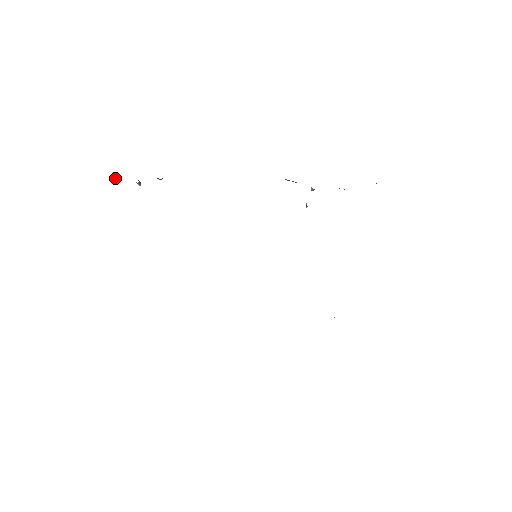
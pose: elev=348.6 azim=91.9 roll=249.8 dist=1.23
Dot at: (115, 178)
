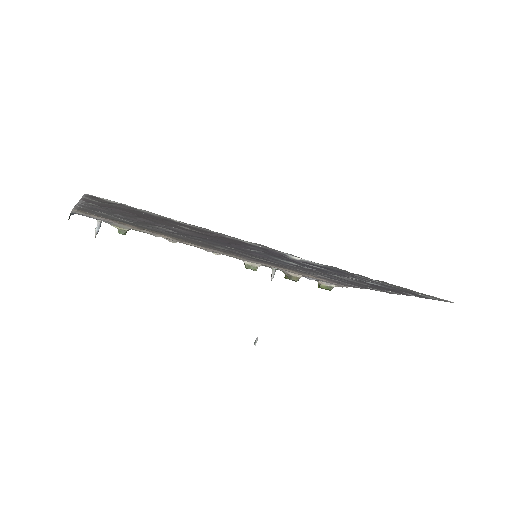
Dot at: occluded
